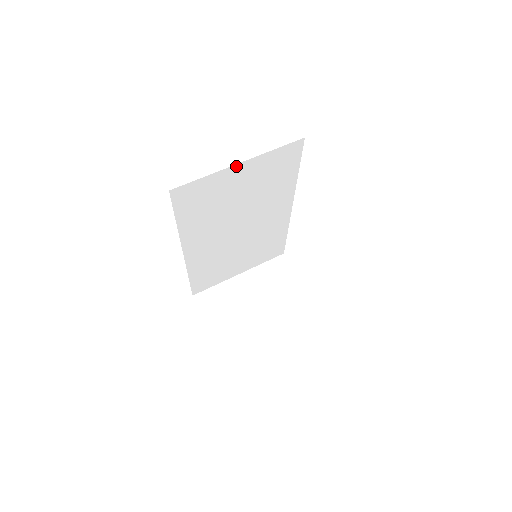
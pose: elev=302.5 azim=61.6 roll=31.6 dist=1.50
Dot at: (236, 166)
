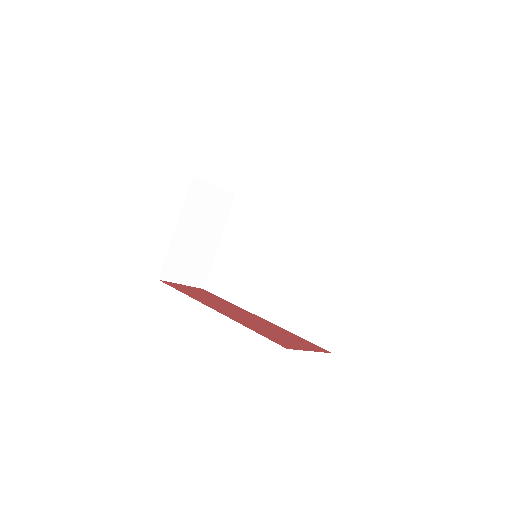
Dot at: occluded
